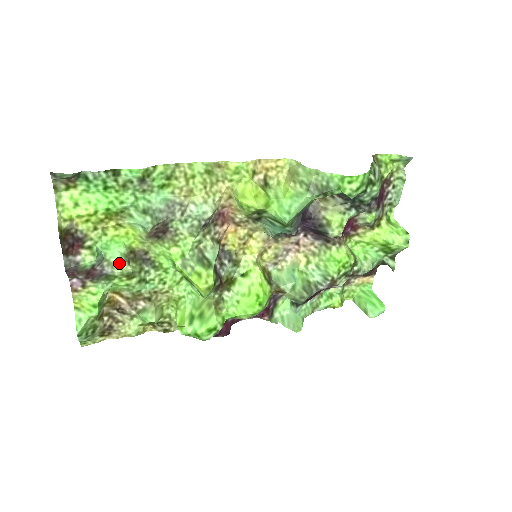
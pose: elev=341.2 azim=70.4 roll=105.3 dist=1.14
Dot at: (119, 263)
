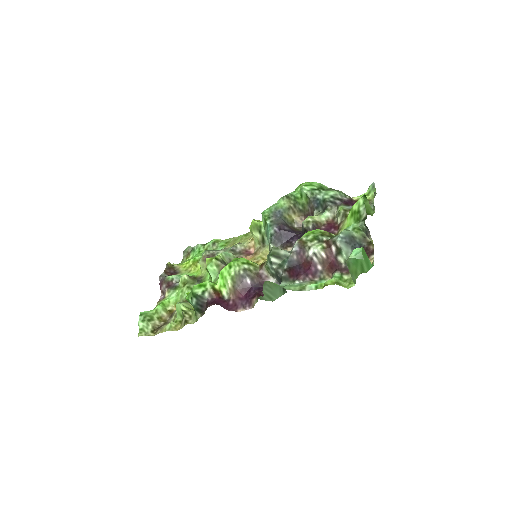
Dot at: occluded
